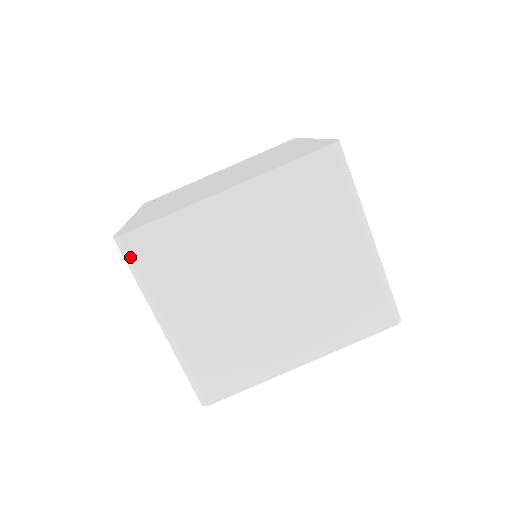
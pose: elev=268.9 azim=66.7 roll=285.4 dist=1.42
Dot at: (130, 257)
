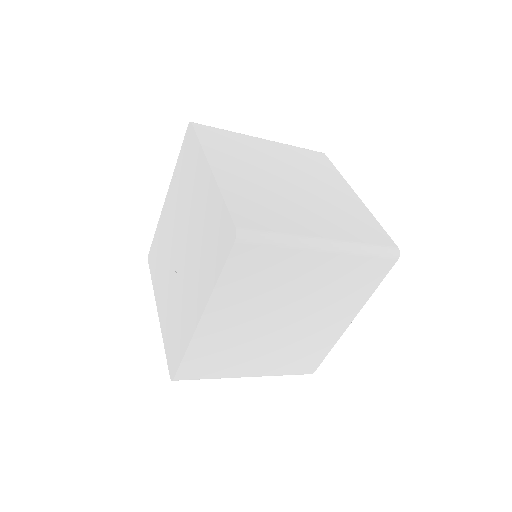
Dot at: (191, 379)
